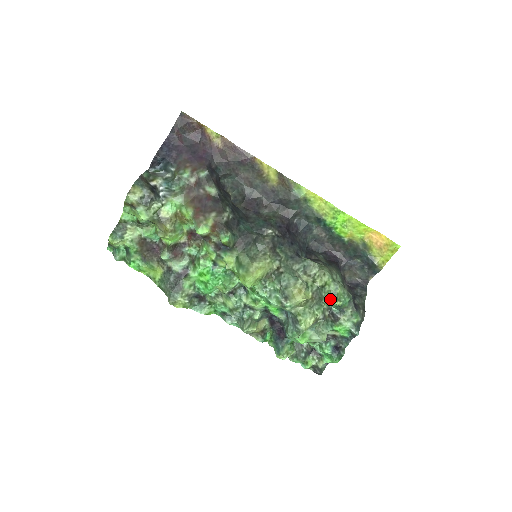
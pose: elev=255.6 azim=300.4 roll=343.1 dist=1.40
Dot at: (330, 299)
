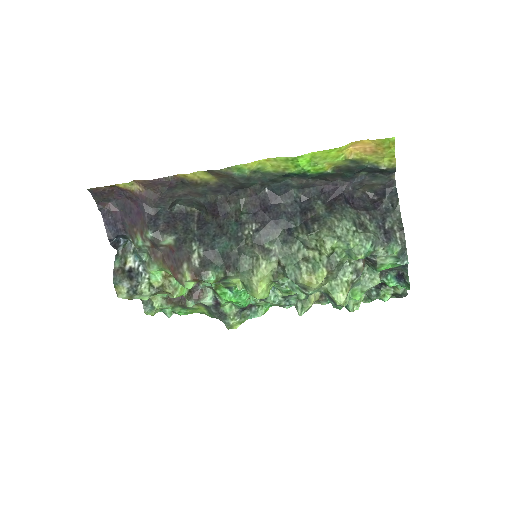
Dot at: occluded
